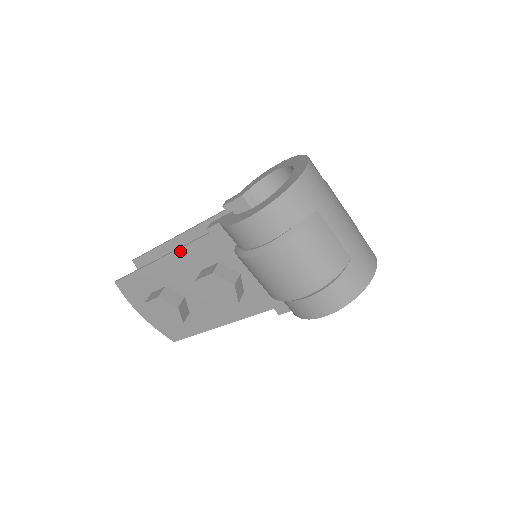
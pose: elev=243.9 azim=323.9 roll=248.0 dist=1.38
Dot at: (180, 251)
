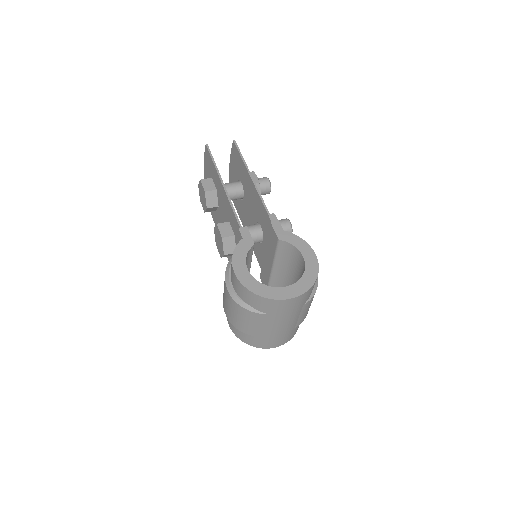
Dot at: (229, 203)
